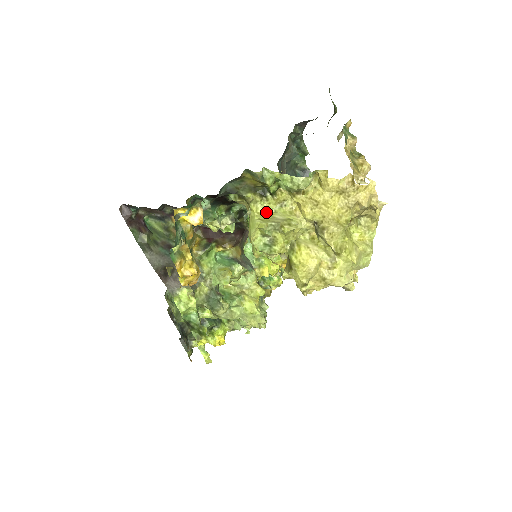
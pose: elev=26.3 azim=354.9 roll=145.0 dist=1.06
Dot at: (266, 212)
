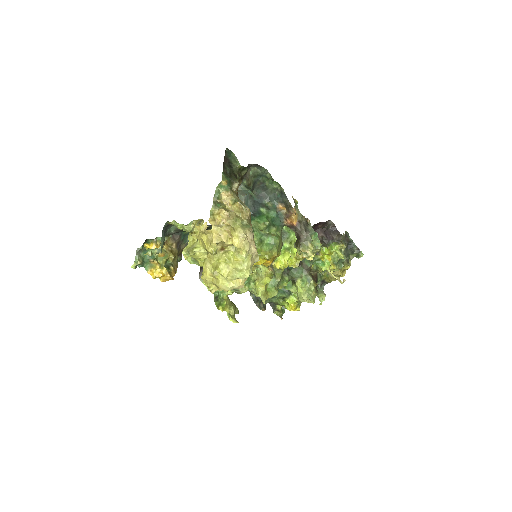
Dot at: (193, 241)
